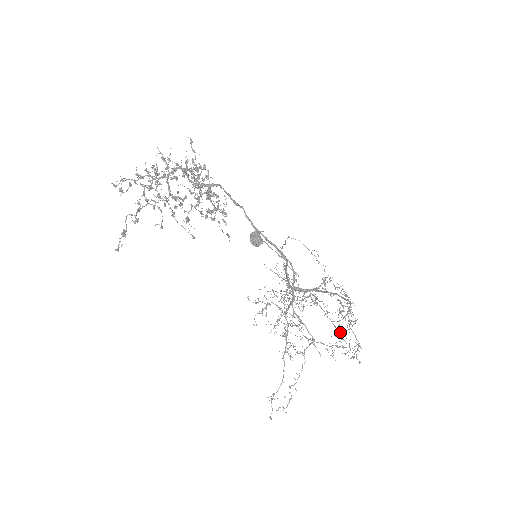
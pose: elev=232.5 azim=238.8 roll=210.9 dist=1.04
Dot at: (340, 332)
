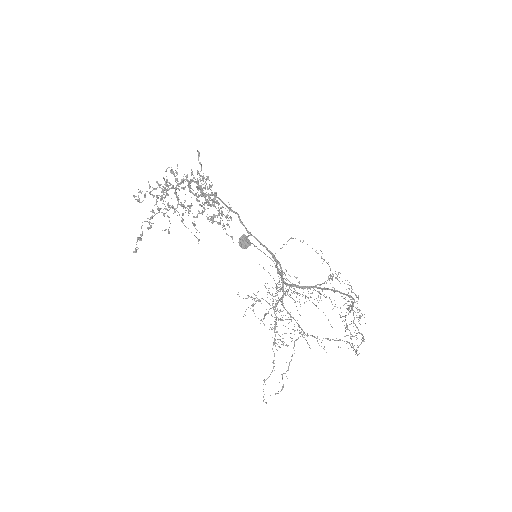
Dot at: (347, 326)
